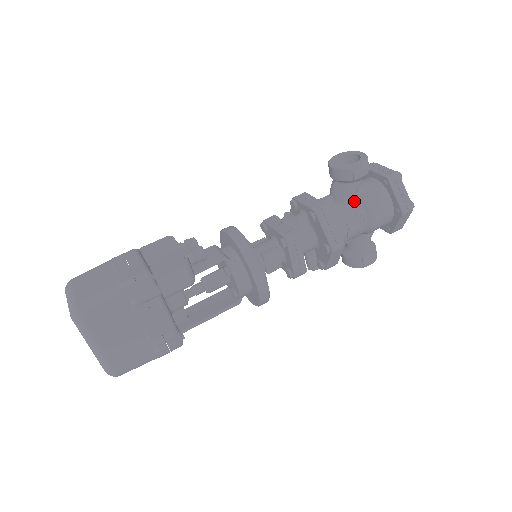
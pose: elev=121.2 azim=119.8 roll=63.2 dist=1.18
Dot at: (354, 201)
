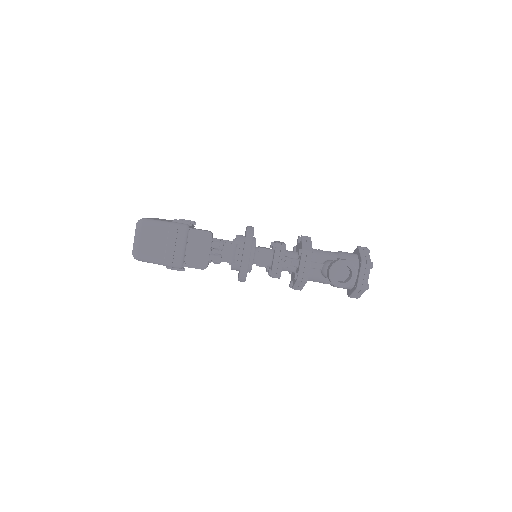
Dot at: occluded
